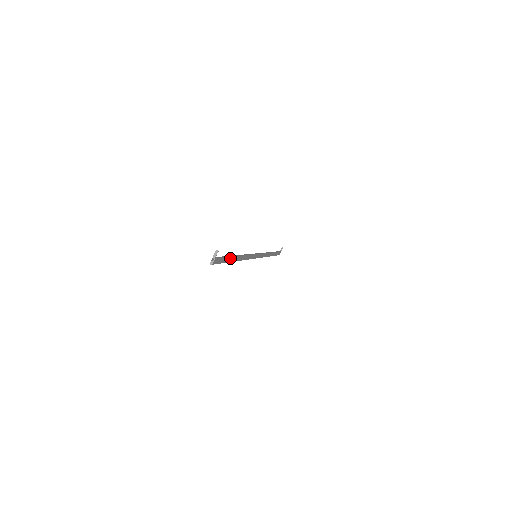
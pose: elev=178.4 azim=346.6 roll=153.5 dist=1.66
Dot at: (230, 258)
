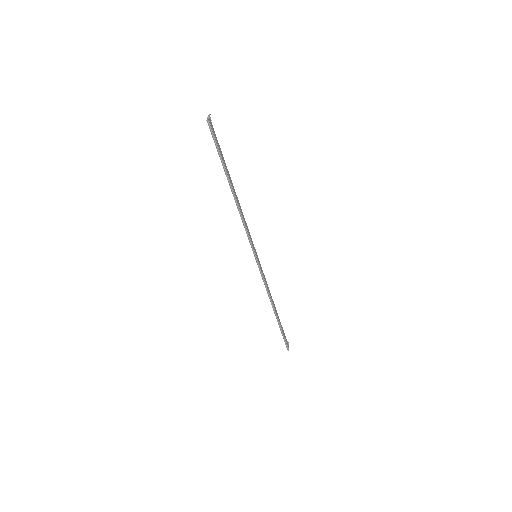
Dot at: (225, 165)
